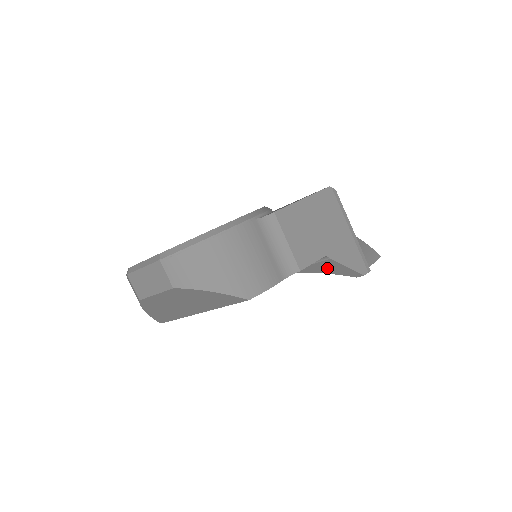
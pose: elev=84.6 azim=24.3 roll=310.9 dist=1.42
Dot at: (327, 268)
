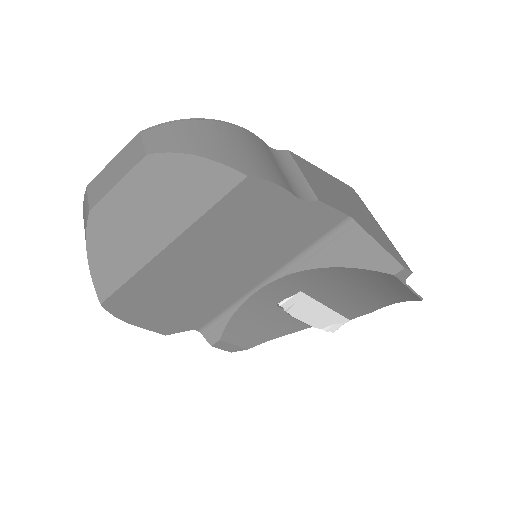
Dot at: (352, 251)
